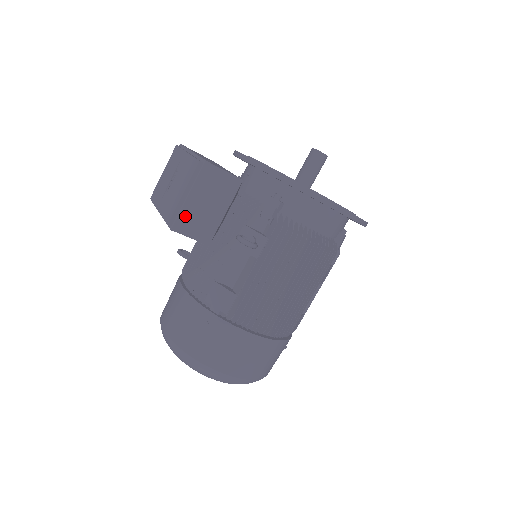
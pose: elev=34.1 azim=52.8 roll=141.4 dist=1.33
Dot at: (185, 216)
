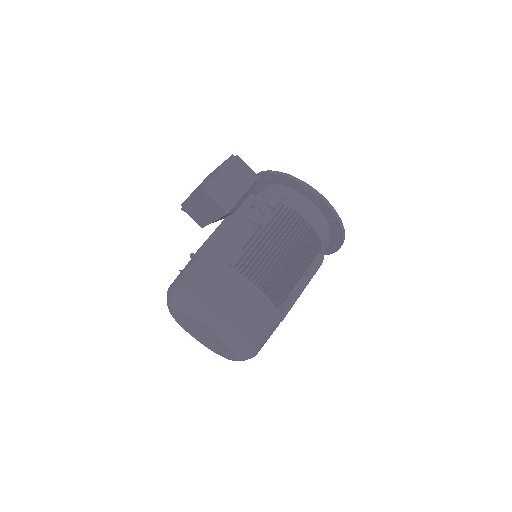
Dot at: (216, 185)
